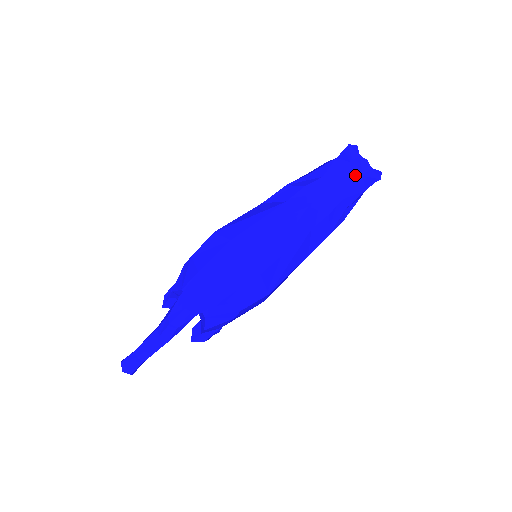
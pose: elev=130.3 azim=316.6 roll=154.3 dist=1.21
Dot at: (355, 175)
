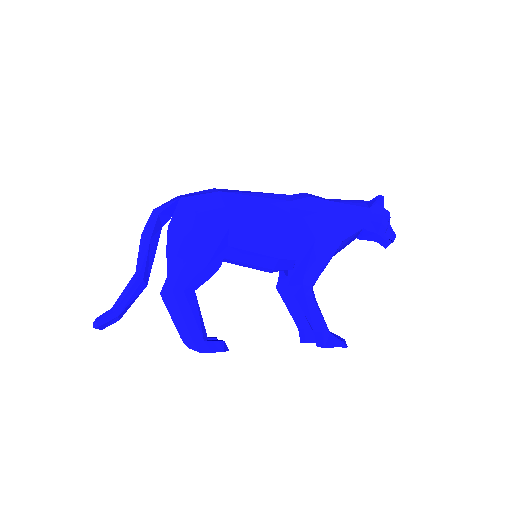
Dot at: (355, 201)
